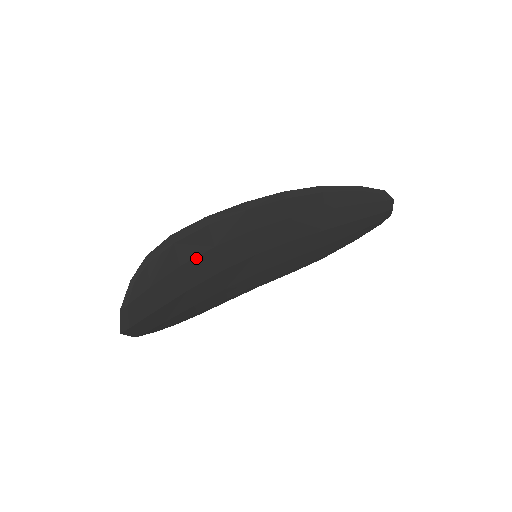
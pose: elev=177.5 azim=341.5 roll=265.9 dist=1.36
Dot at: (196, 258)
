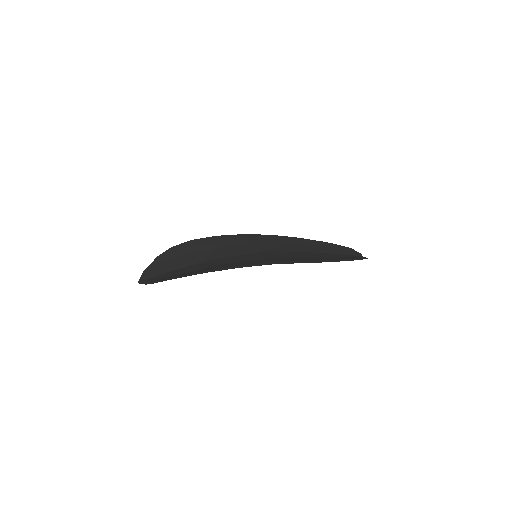
Dot at: occluded
